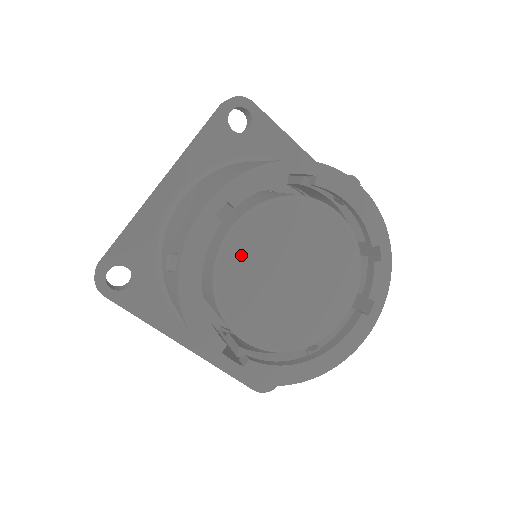
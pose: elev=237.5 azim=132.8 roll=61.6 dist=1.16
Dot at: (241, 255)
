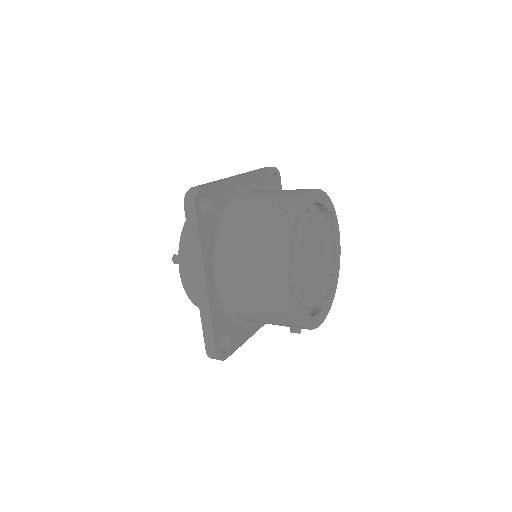
Dot at: (310, 227)
